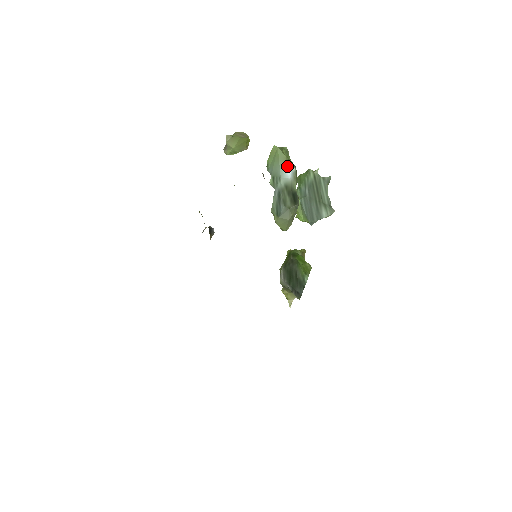
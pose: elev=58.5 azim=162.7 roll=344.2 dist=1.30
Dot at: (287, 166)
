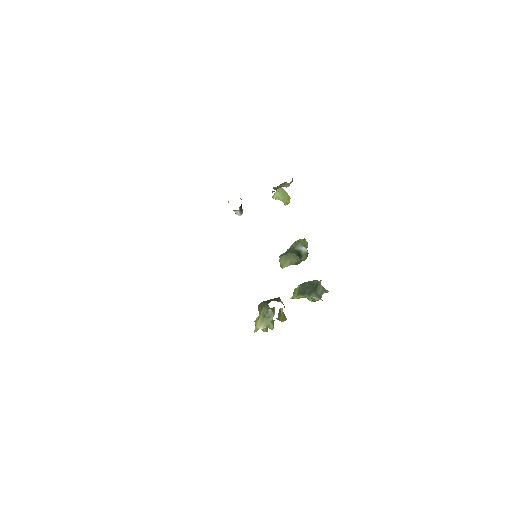
Dot at: (303, 246)
